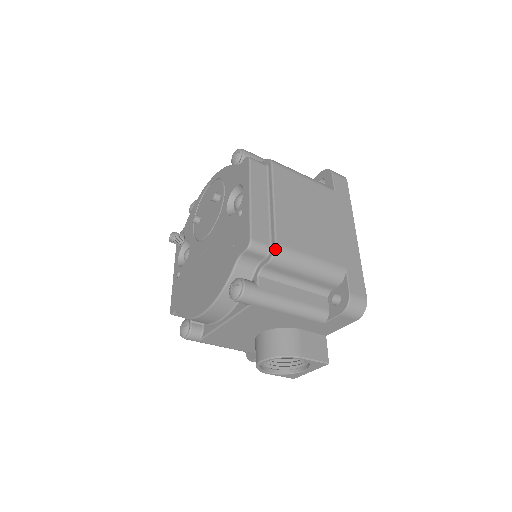
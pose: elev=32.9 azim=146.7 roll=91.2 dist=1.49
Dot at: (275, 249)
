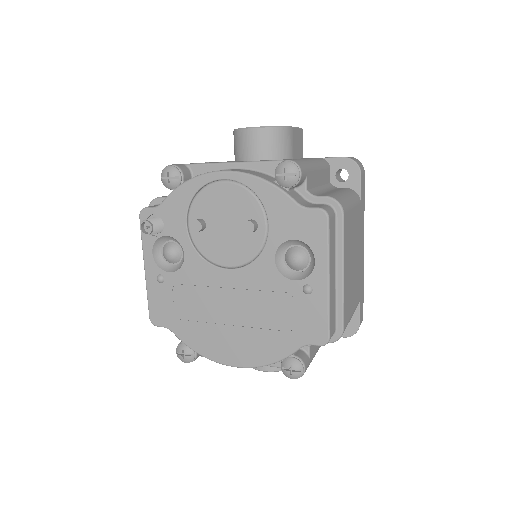
Dot at: occluded
